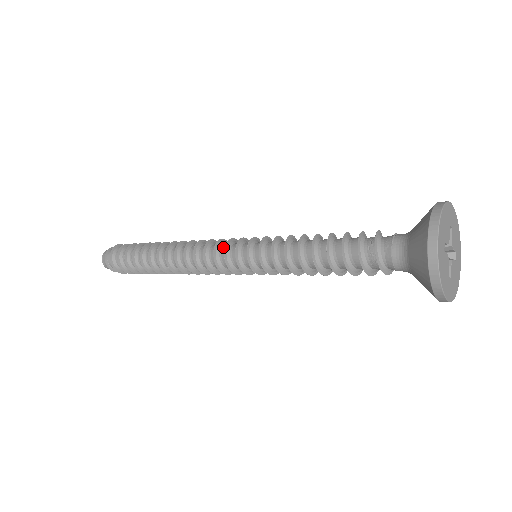
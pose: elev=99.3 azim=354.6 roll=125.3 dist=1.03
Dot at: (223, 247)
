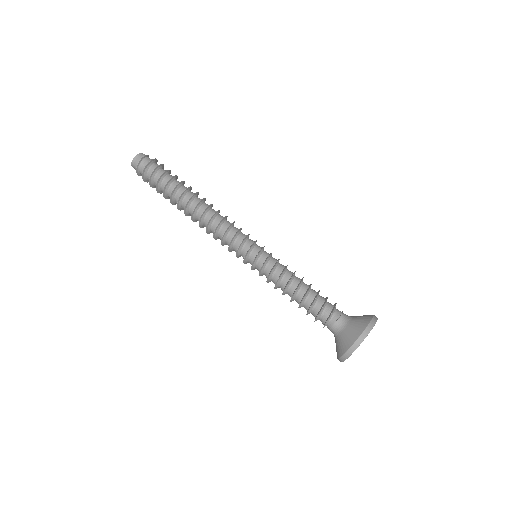
Dot at: occluded
